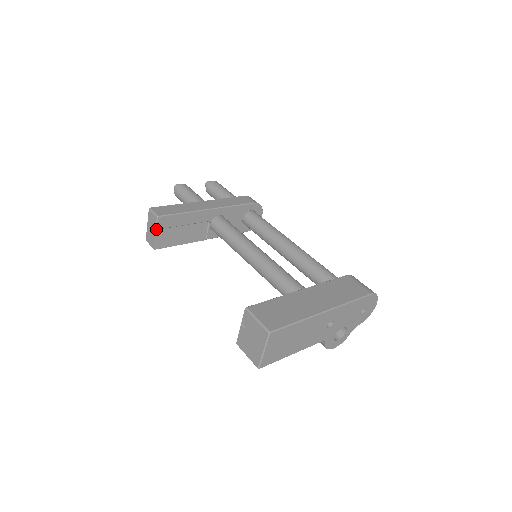
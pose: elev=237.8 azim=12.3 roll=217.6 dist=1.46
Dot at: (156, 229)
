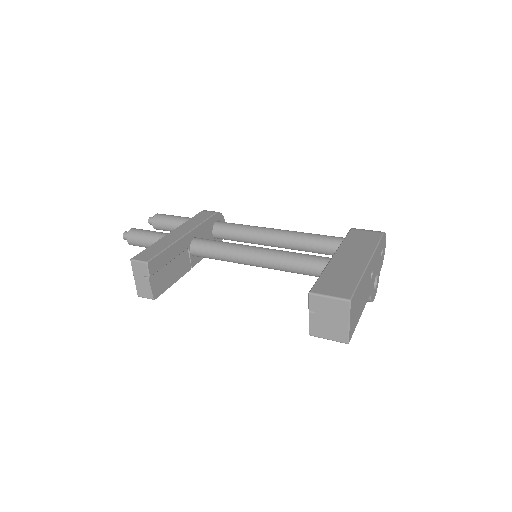
Dot at: (149, 277)
